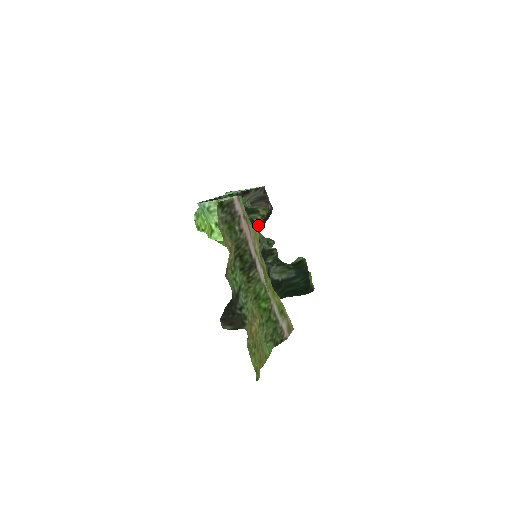
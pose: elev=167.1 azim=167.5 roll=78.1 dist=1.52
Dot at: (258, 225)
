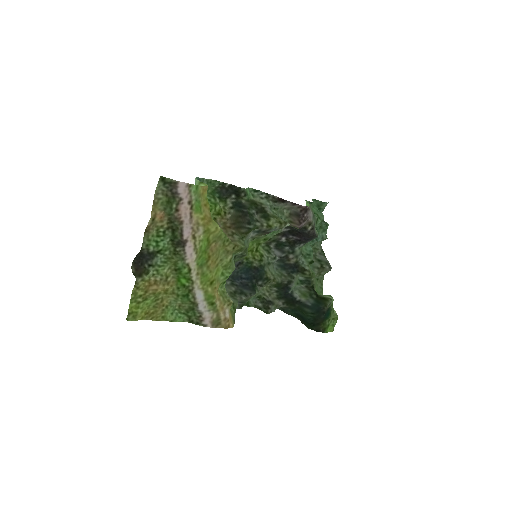
Dot at: (265, 231)
